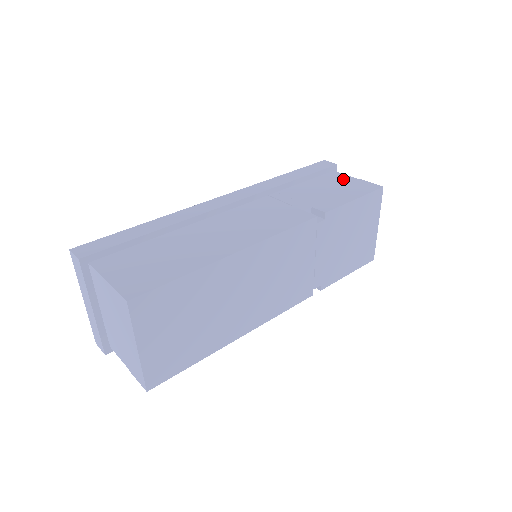
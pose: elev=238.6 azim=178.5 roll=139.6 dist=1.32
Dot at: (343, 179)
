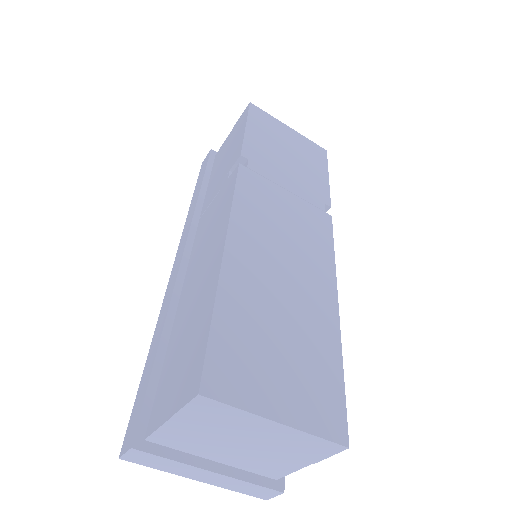
Dot at: (225, 144)
